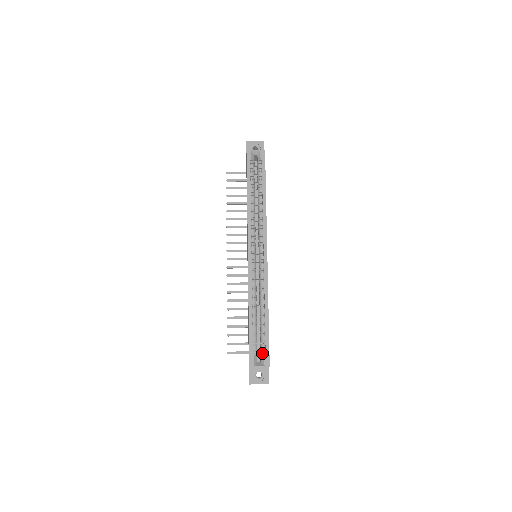
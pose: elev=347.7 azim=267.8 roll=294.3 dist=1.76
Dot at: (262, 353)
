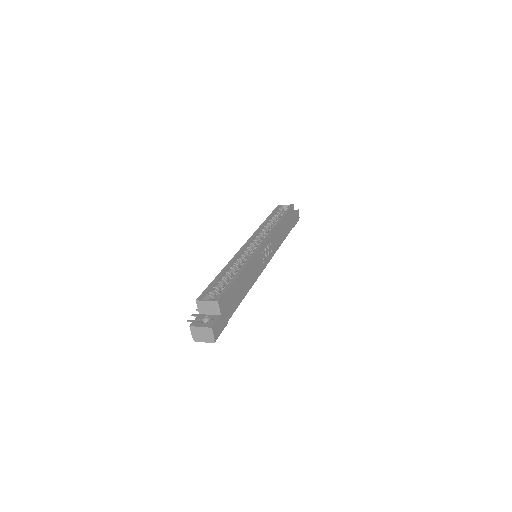
Dot at: occluded
